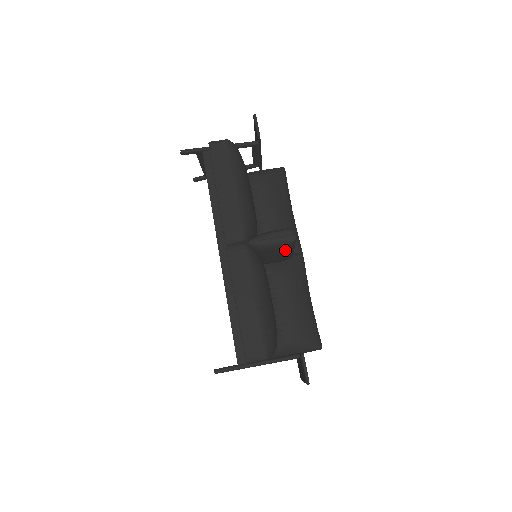
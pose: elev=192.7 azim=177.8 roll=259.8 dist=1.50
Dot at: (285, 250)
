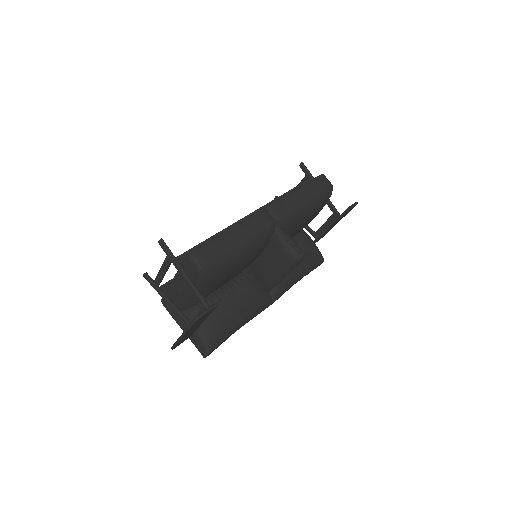
Dot at: (284, 261)
